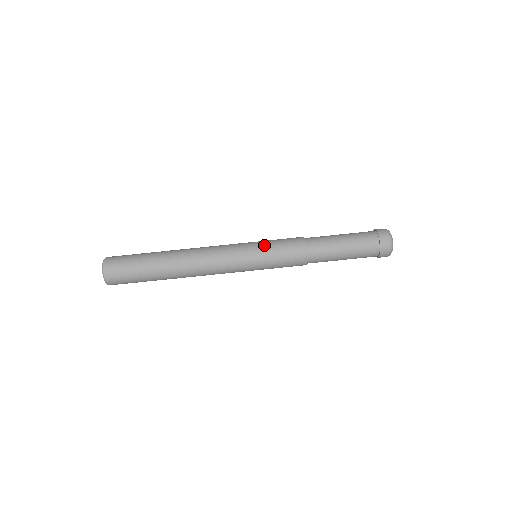
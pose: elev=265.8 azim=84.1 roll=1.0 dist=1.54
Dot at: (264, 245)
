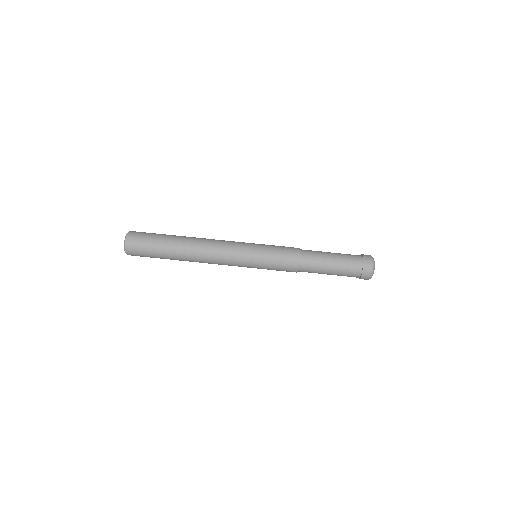
Dot at: occluded
